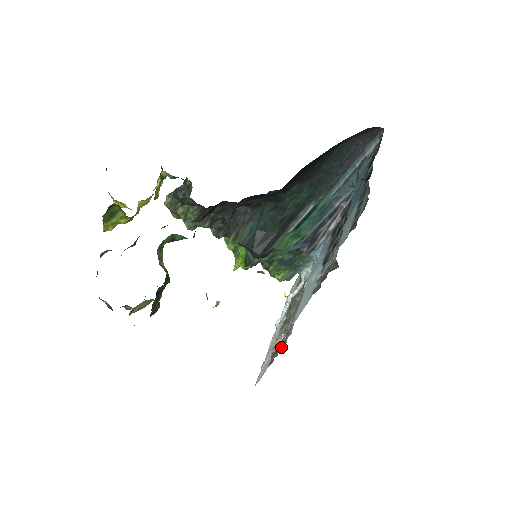
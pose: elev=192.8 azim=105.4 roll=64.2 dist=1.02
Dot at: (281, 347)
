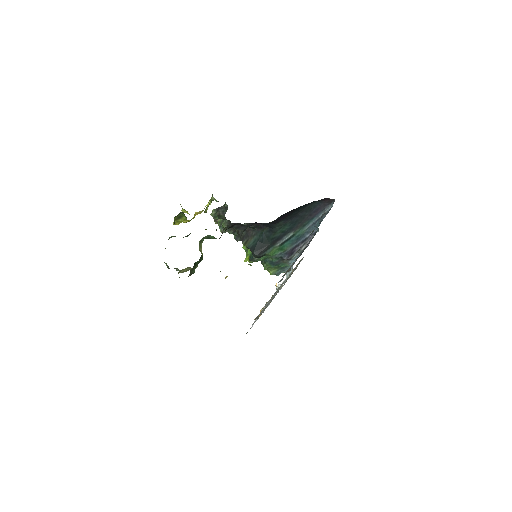
Dot at: occluded
